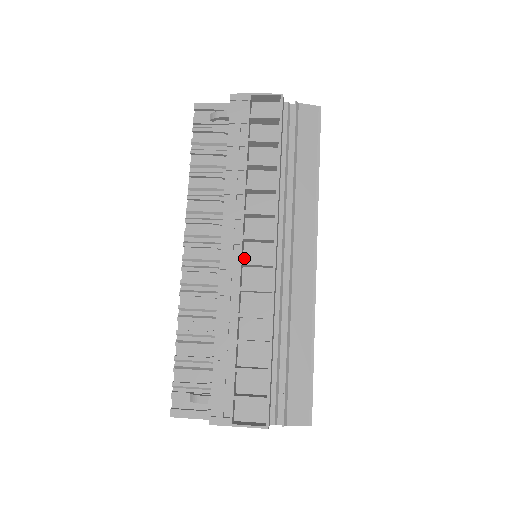
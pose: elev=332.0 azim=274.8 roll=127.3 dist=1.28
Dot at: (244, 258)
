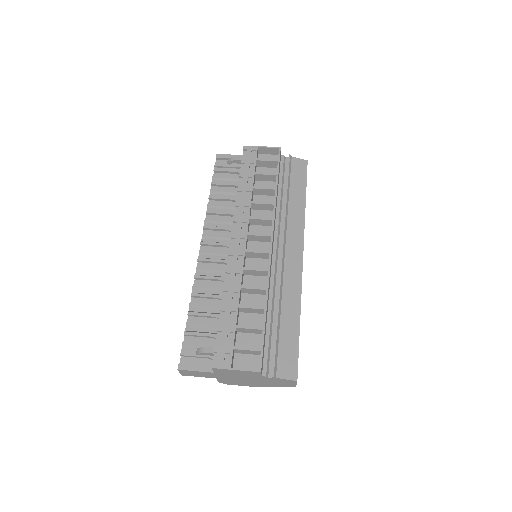
Dot at: occluded
